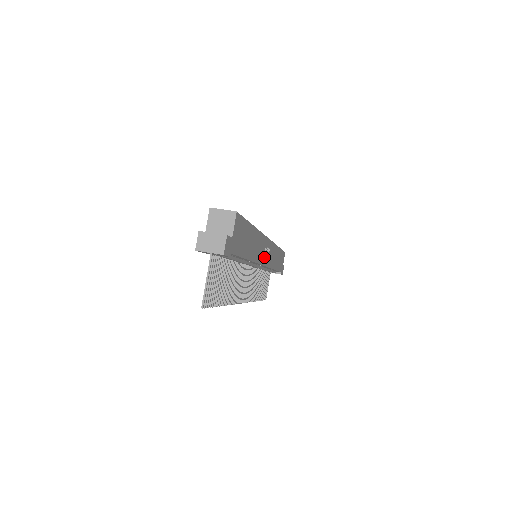
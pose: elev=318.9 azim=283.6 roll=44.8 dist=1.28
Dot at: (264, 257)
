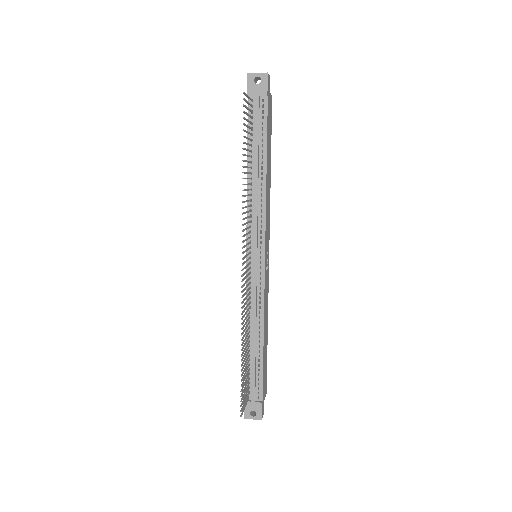
Dot at: (266, 246)
